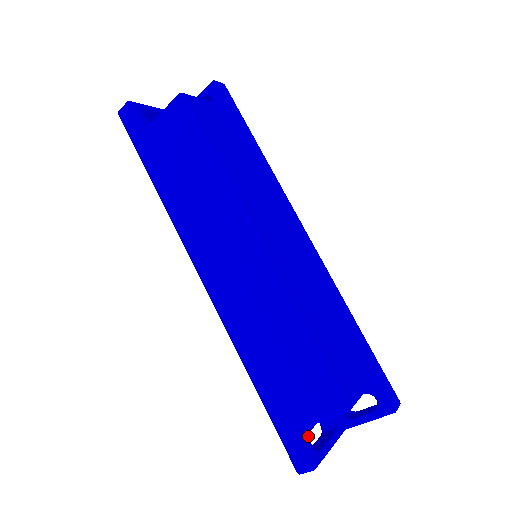
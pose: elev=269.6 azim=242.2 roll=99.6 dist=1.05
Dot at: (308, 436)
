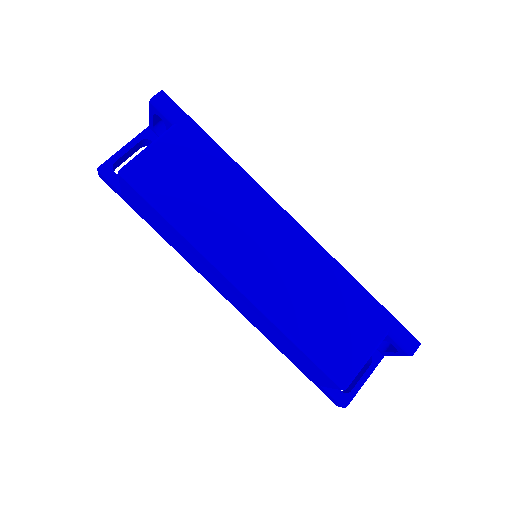
Dot at: occluded
